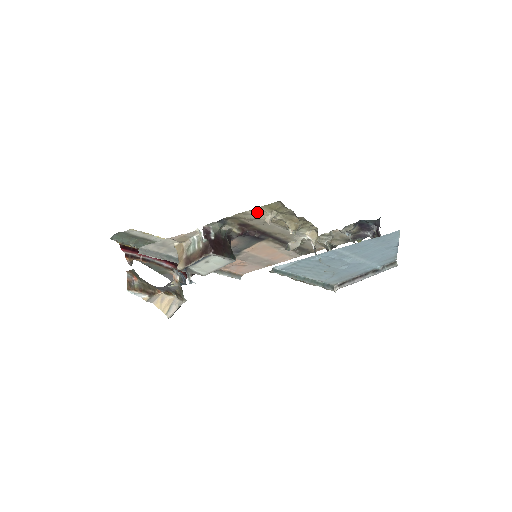
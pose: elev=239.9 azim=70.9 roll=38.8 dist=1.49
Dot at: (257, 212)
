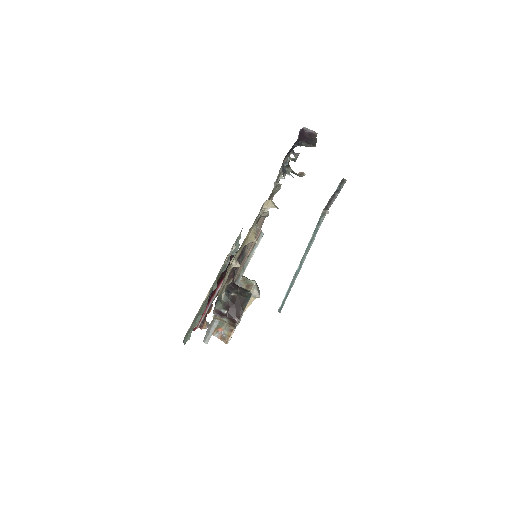
Dot at: (225, 278)
